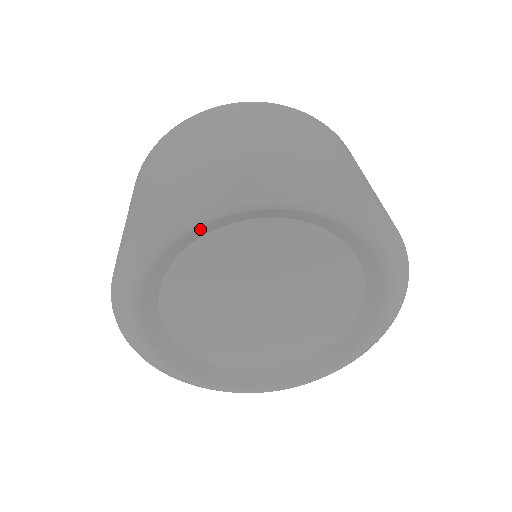
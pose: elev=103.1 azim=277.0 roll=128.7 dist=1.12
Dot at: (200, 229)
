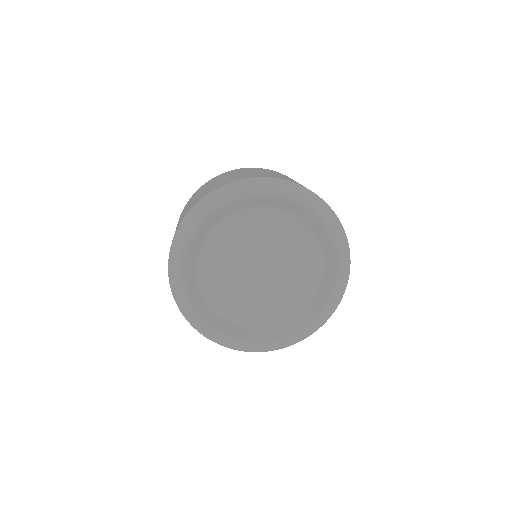
Dot at: (219, 213)
